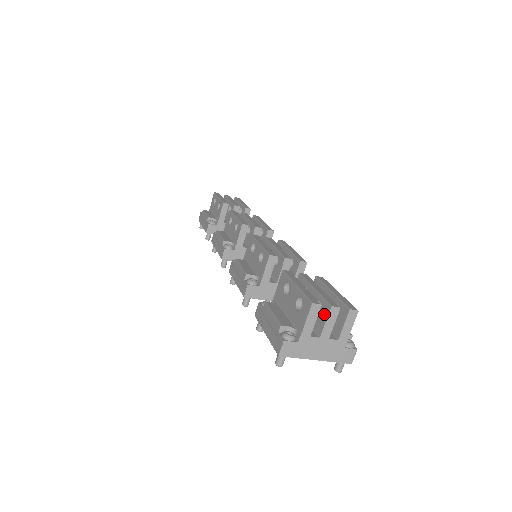
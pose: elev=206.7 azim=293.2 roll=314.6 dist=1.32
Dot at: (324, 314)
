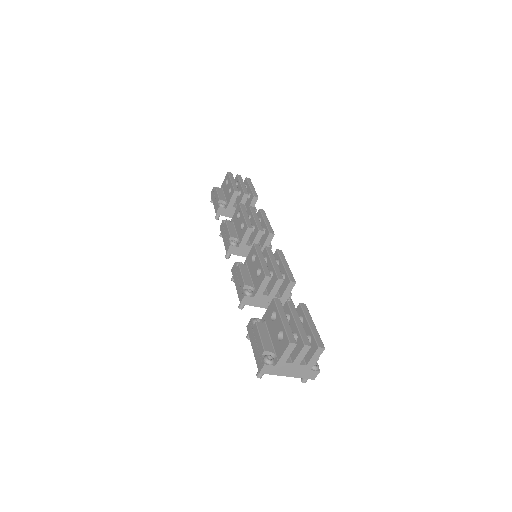
Dot at: (298, 348)
